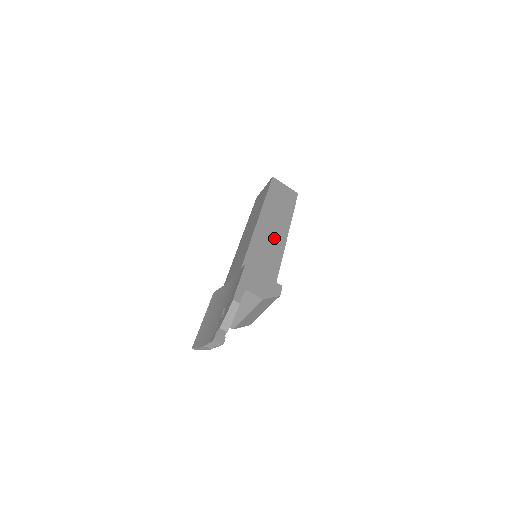
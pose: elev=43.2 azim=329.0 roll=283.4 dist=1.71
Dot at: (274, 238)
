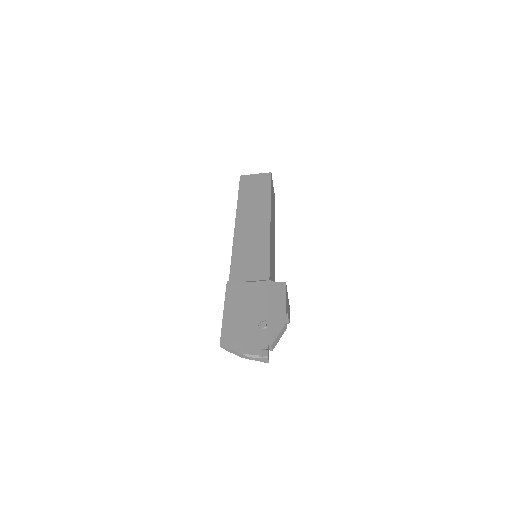
Dot at: (273, 246)
